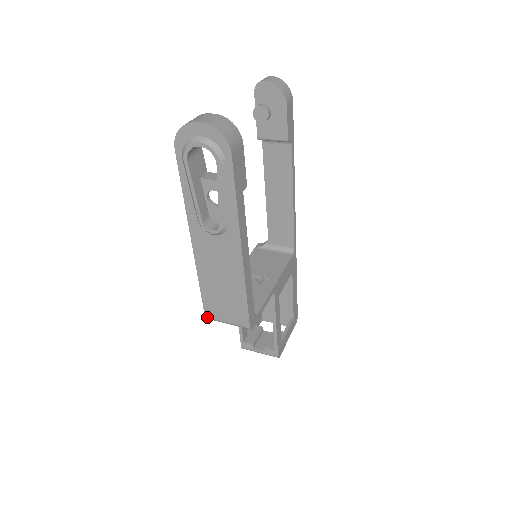
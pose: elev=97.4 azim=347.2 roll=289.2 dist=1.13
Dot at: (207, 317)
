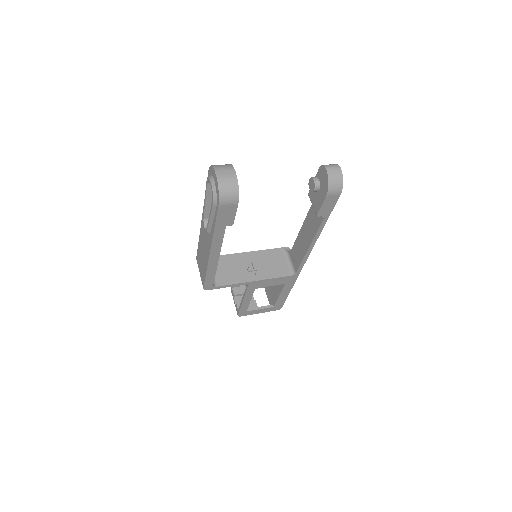
Dot at: (197, 260)
